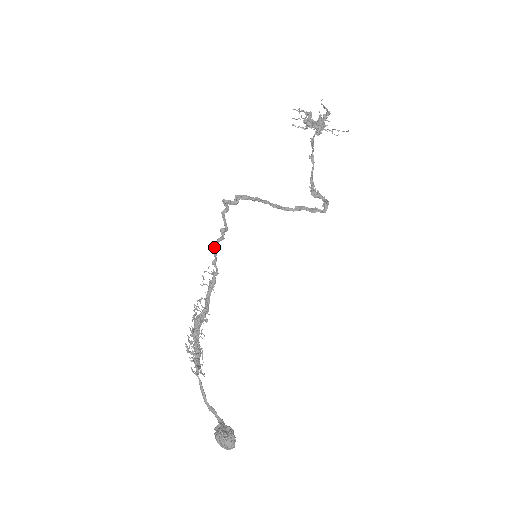
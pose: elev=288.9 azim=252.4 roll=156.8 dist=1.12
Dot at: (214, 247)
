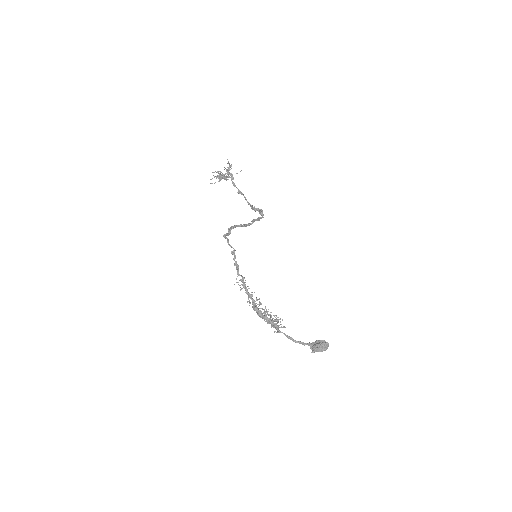
Dot at: (235, 264)
